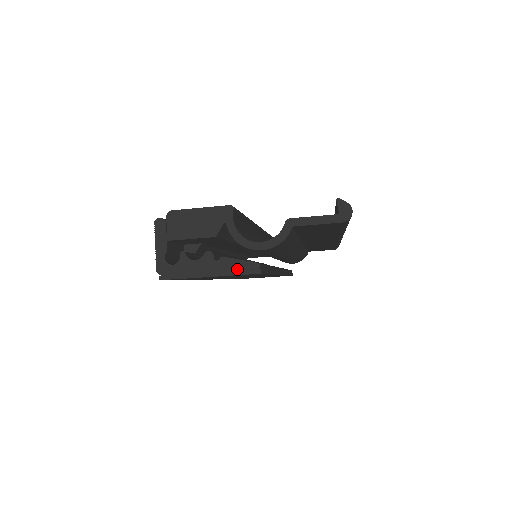
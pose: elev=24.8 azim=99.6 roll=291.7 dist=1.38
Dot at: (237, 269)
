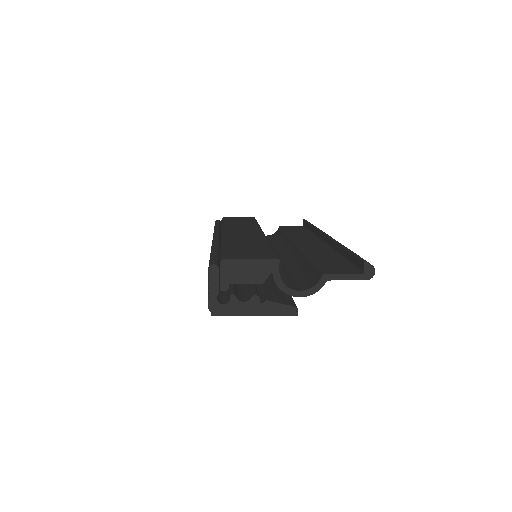
Dot at: (278, 311)
